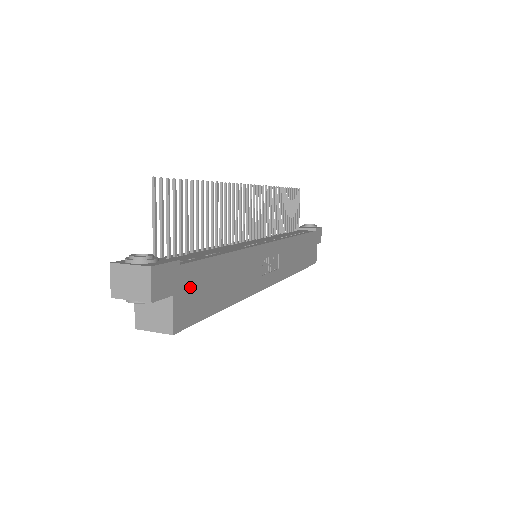
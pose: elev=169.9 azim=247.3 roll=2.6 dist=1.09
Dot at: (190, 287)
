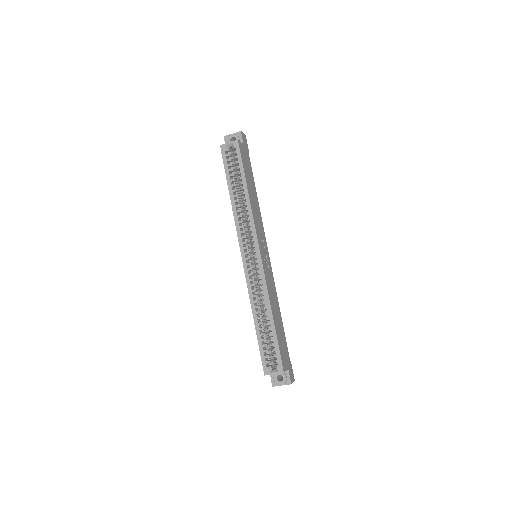
Dot at: (246, 158)
